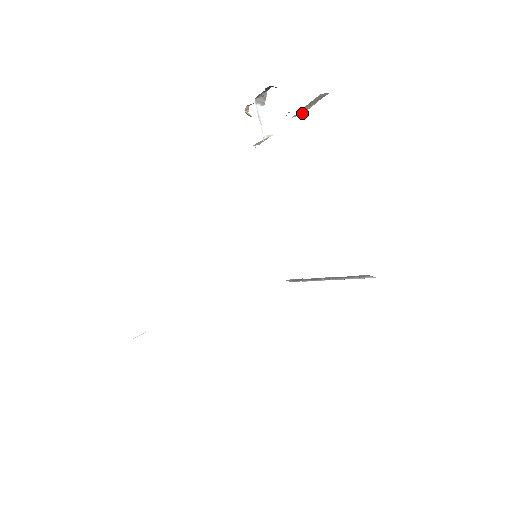
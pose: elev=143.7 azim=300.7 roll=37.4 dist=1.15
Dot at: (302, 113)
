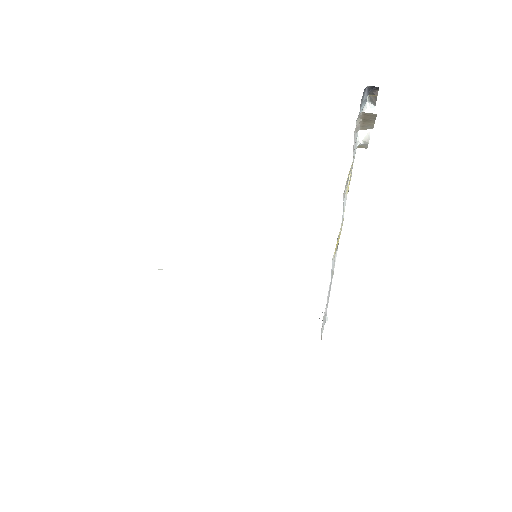
Dot at: (371, 128)
